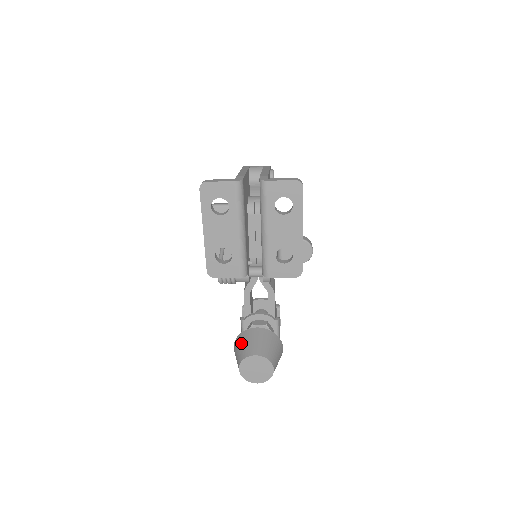
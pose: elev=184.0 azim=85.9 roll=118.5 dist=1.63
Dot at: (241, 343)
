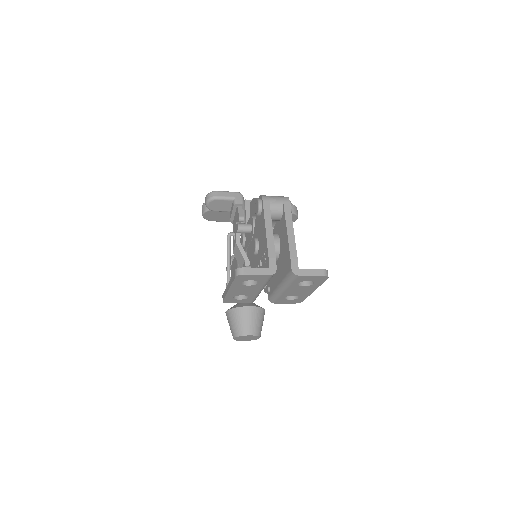
Dot at: (236, 319)
